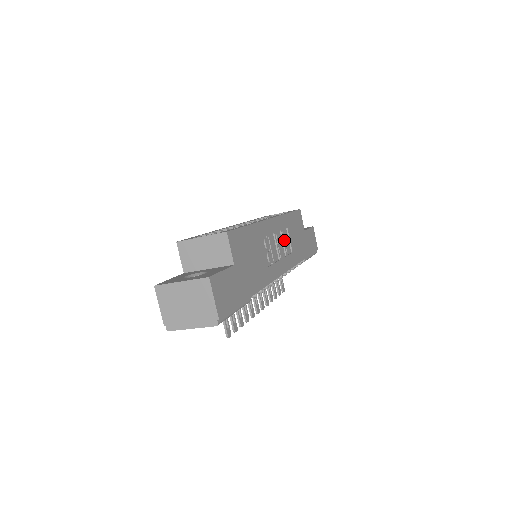
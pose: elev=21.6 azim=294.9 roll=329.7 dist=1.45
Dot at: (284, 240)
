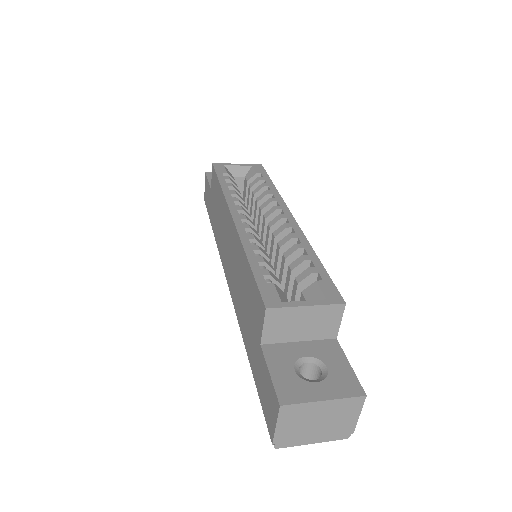
Dot at: occluded
